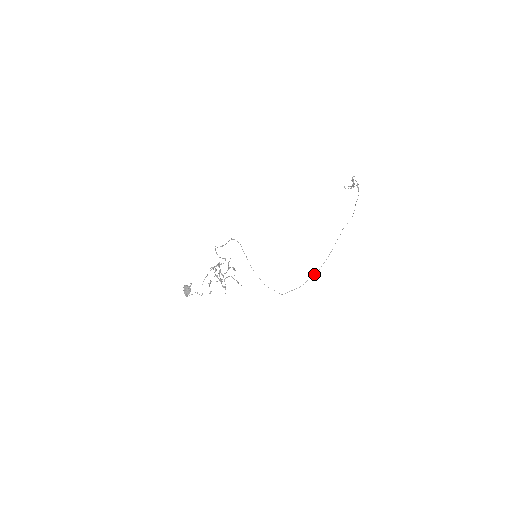
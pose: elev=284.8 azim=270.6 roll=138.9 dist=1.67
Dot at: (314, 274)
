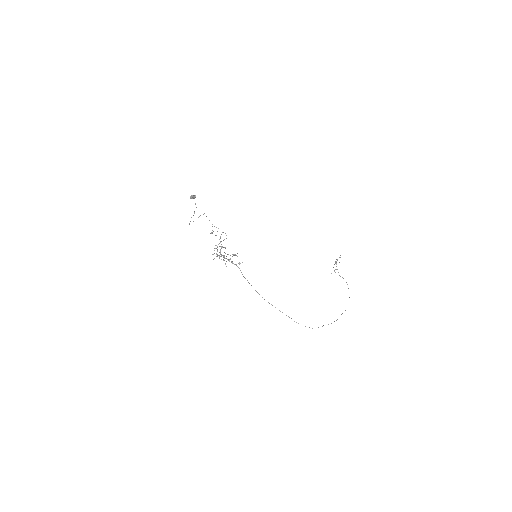
Dot at: occluded
